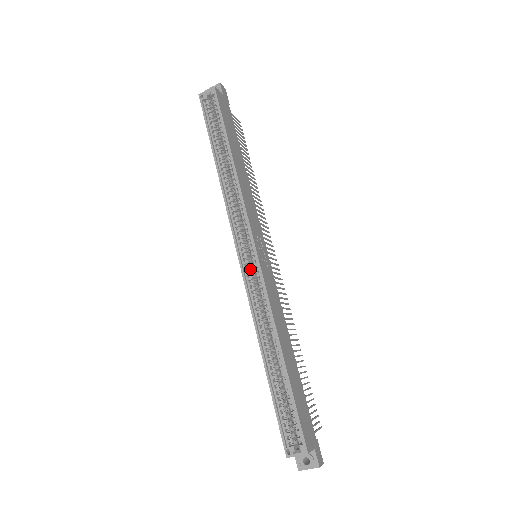
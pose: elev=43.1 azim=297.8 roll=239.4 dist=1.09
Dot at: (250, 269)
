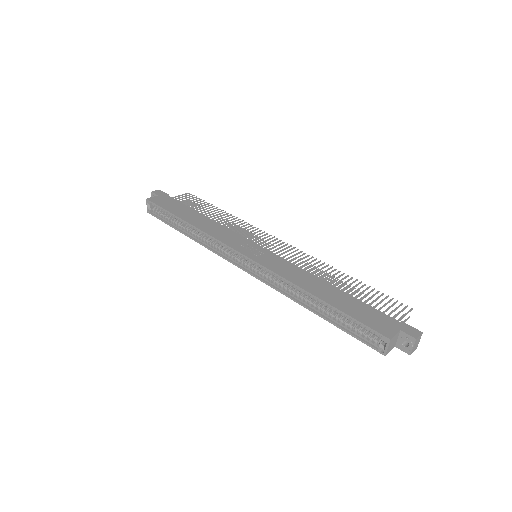
Dot at: (255, 269)
